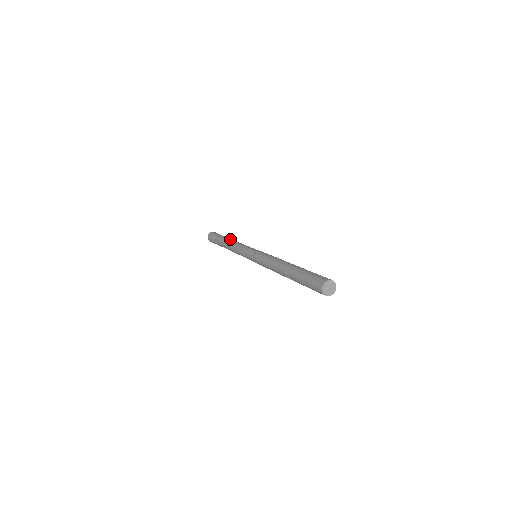
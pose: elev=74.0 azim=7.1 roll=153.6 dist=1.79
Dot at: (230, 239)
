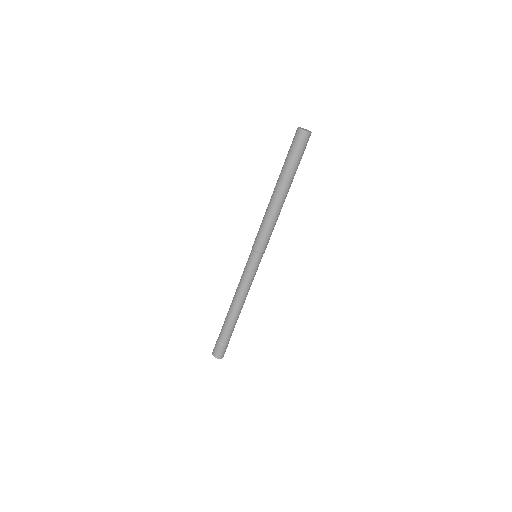
Dot at: occluded
